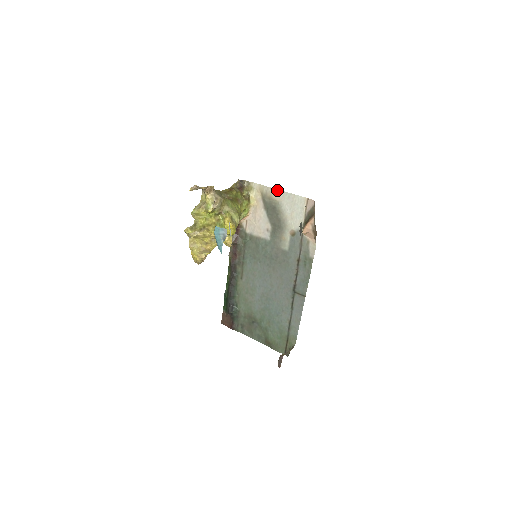
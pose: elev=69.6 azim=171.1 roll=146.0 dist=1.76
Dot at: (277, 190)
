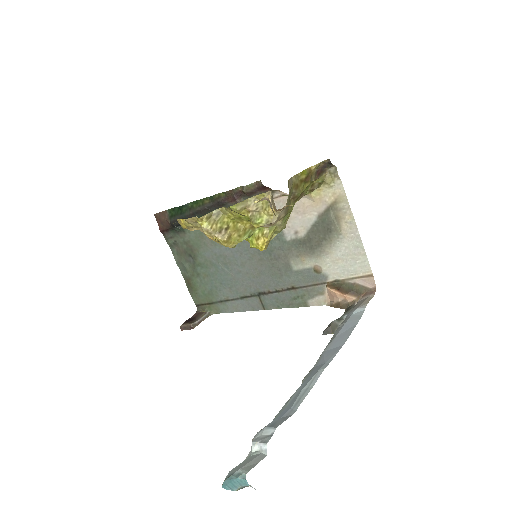
Dot at: (355, 225)
